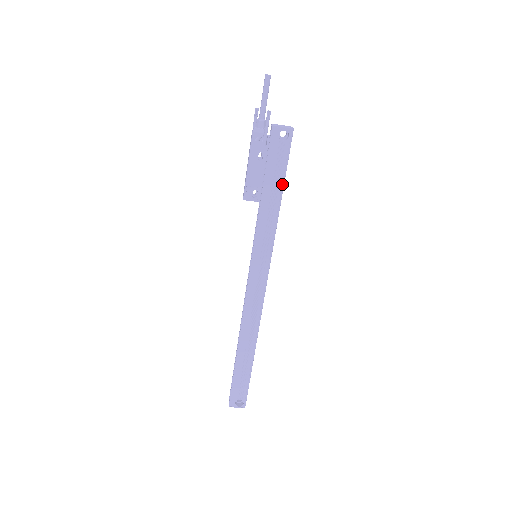
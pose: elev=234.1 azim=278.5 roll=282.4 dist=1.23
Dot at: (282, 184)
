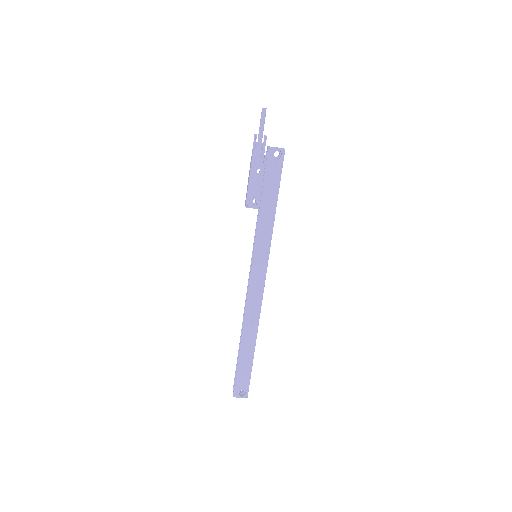
Dot at: (277, 194)
